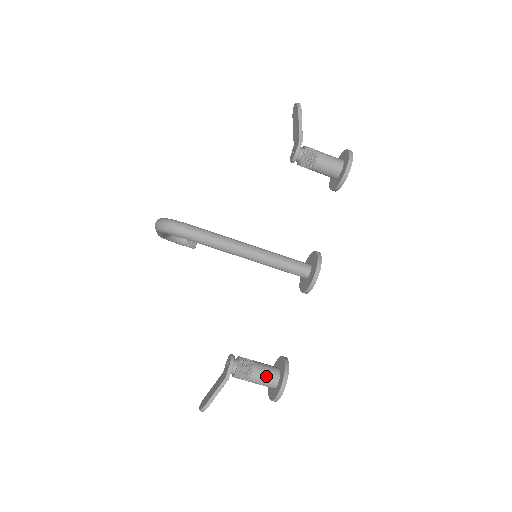
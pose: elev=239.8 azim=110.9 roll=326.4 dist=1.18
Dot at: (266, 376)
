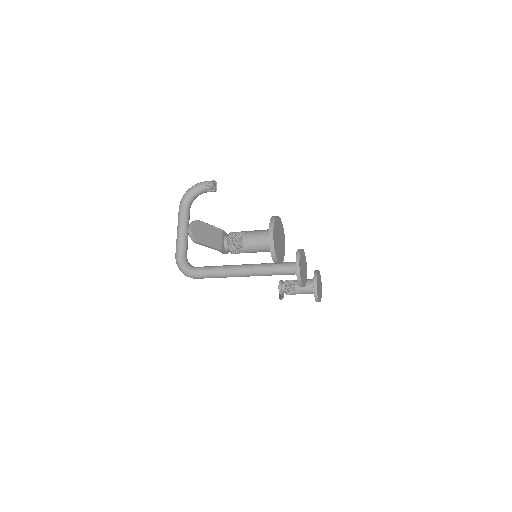
Dot at: occluded
